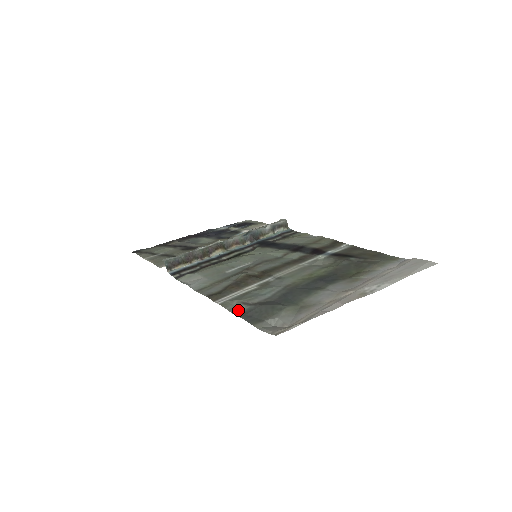
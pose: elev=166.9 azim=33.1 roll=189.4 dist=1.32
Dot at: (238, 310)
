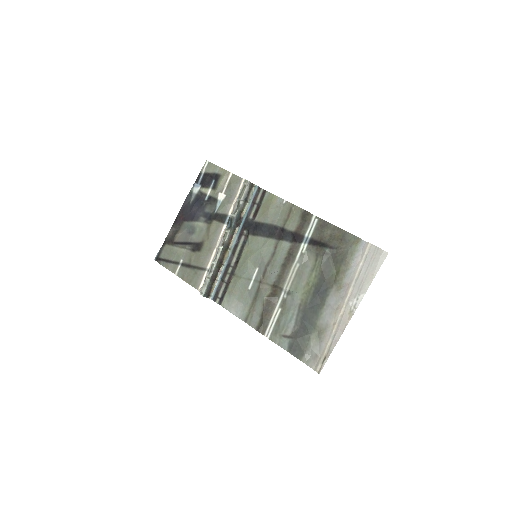
Dot at: (284, 344)
